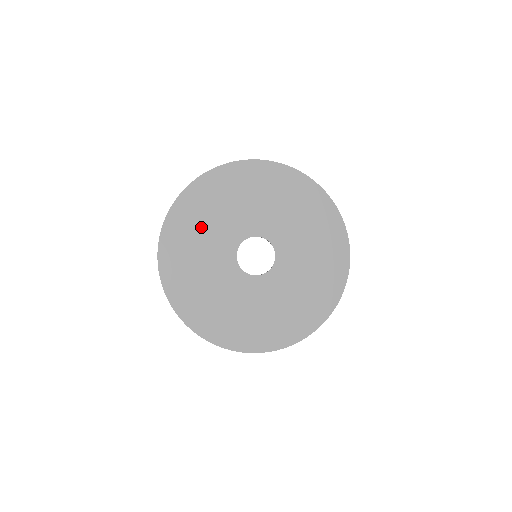
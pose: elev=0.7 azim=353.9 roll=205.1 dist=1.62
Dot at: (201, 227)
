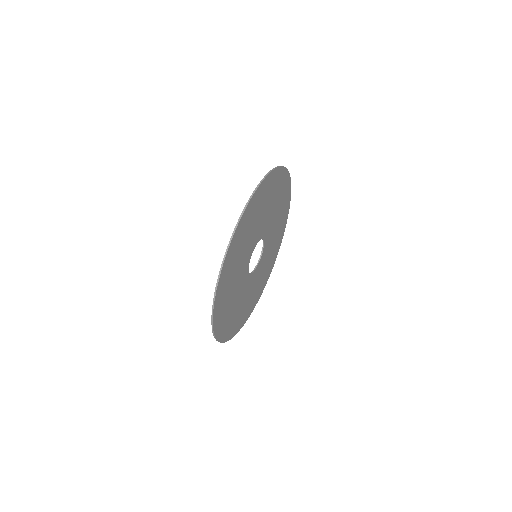
Dot at: (230, 302)
